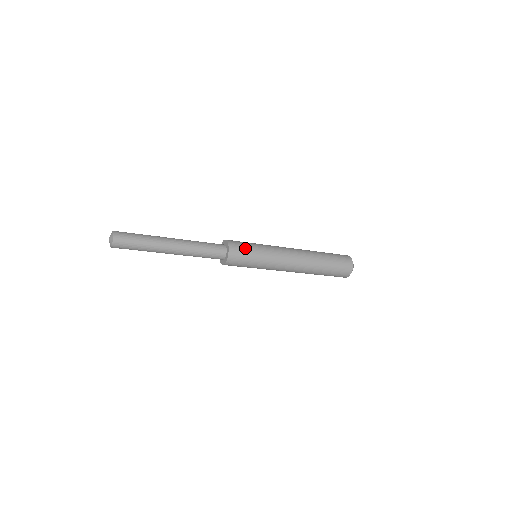
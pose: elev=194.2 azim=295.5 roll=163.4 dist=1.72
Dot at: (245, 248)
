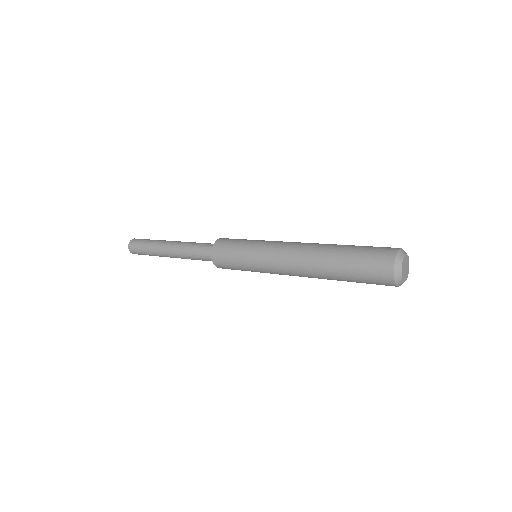
Dot at: (229, 262)
